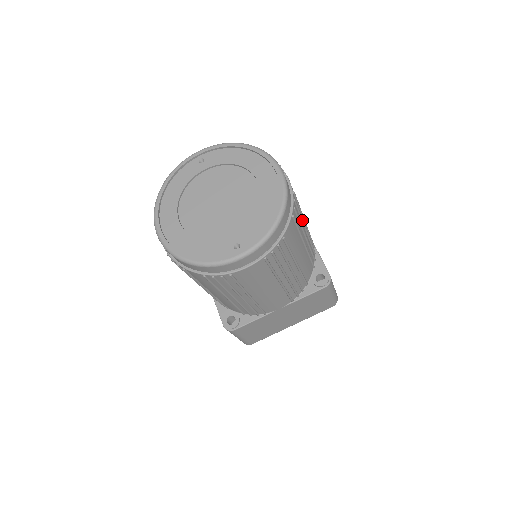
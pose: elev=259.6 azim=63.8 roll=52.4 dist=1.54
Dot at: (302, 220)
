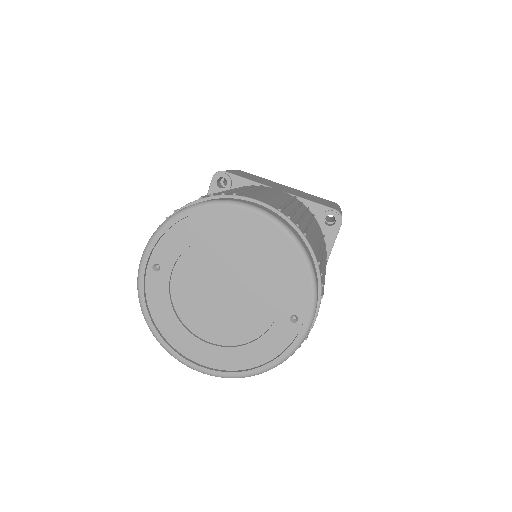
Dot at: (295, 212)
